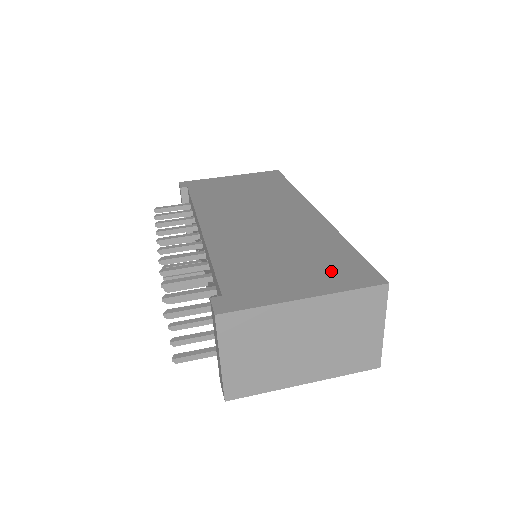
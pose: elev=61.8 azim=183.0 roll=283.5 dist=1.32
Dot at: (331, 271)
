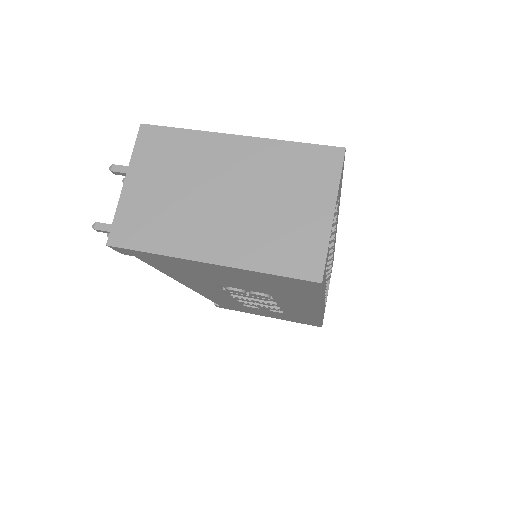
Dot at: occluded
